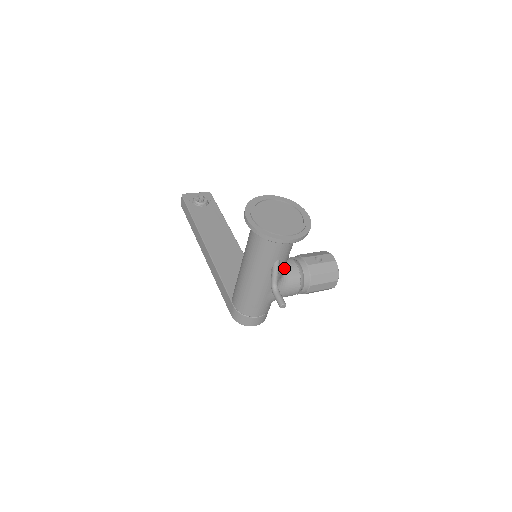
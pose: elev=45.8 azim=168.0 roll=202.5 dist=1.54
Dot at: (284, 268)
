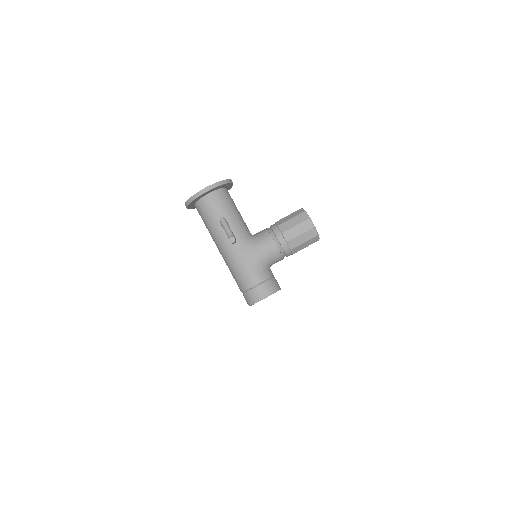
Dot at: (254, 235)
